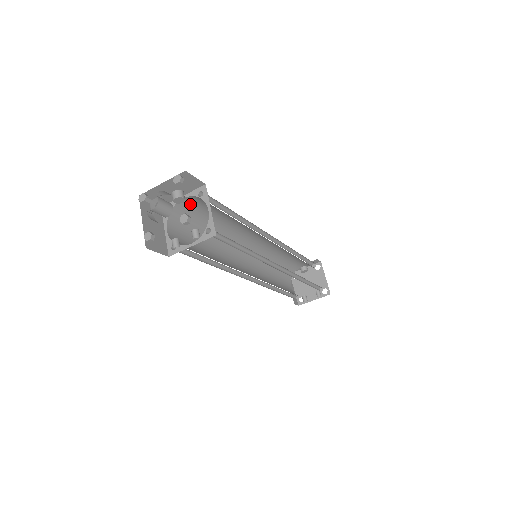
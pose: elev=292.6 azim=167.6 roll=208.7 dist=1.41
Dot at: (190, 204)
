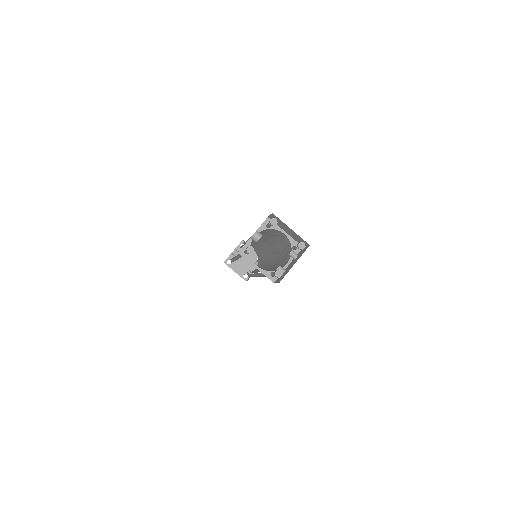
Dot at: occluded
